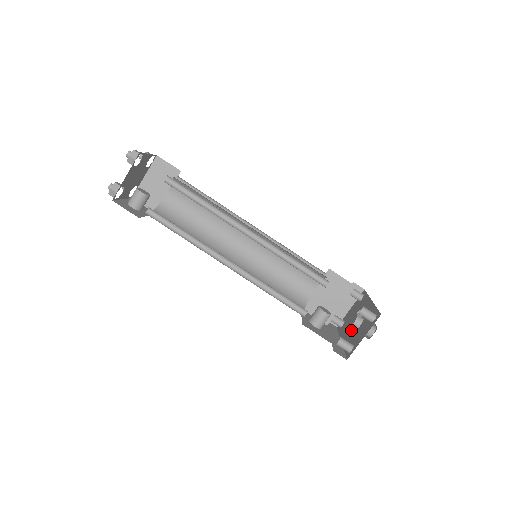
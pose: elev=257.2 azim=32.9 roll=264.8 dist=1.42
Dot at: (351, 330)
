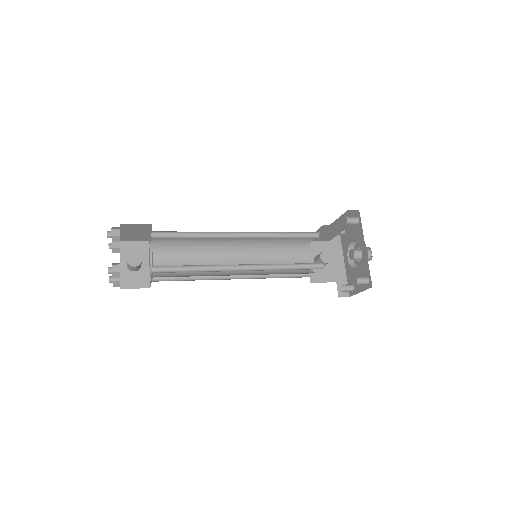
Dot at: occluded
